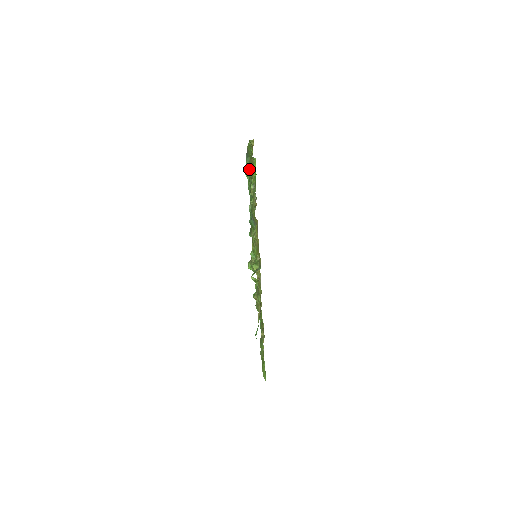
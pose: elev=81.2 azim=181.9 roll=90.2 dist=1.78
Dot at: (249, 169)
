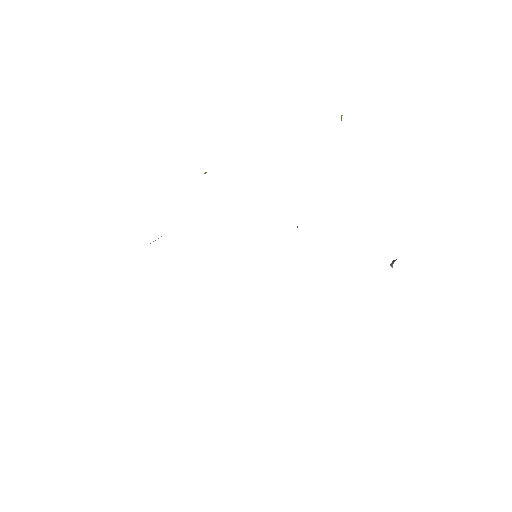
Dot at: occluded
